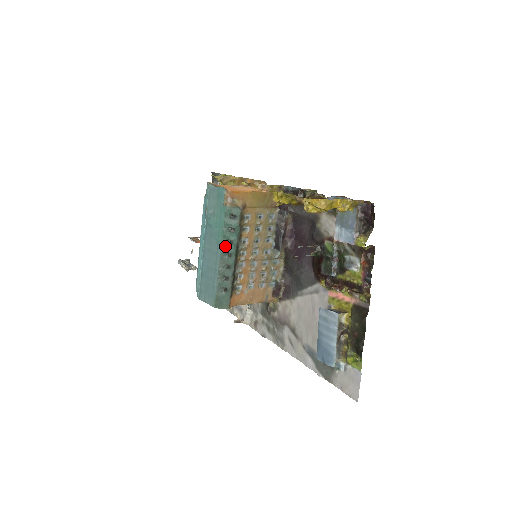
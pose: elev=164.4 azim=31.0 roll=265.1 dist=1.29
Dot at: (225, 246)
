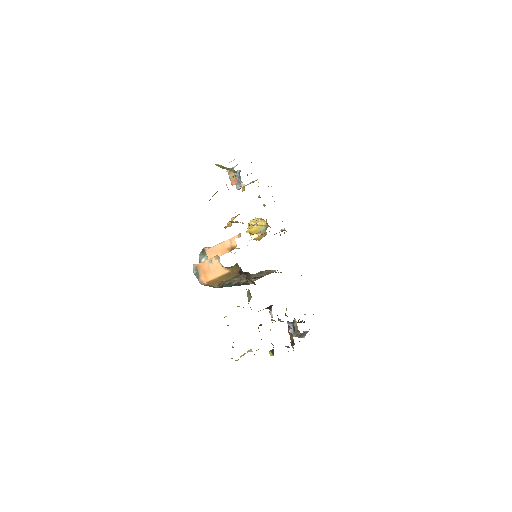
Dot at: occluded
